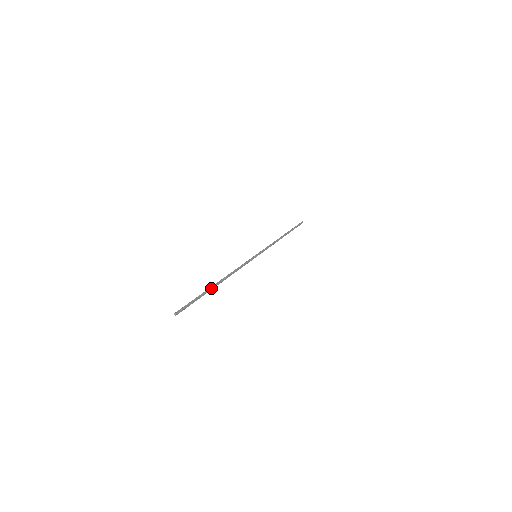
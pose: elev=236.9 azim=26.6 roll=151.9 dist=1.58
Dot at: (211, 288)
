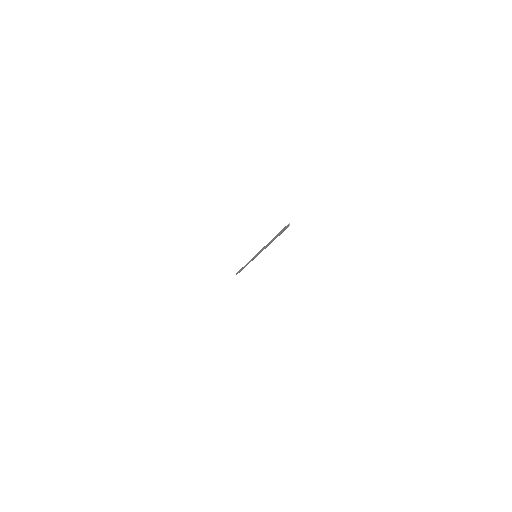
Dot at: (274, 237)
